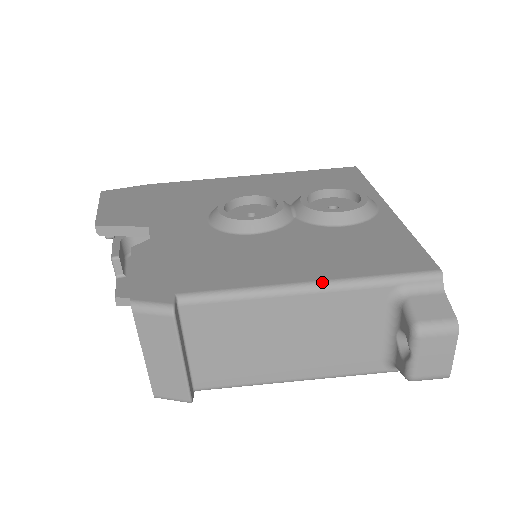
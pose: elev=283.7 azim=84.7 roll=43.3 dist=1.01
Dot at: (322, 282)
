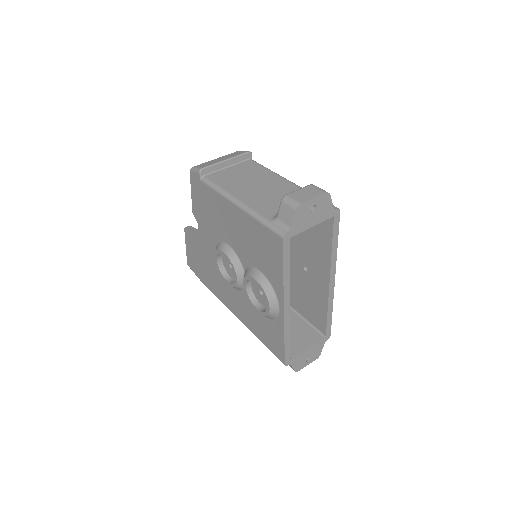
Dot at: occluded
